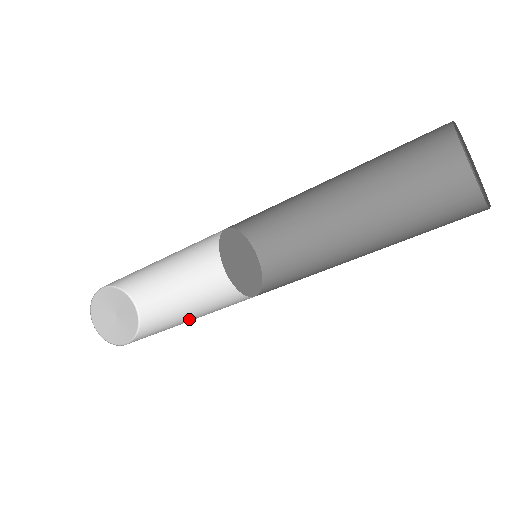
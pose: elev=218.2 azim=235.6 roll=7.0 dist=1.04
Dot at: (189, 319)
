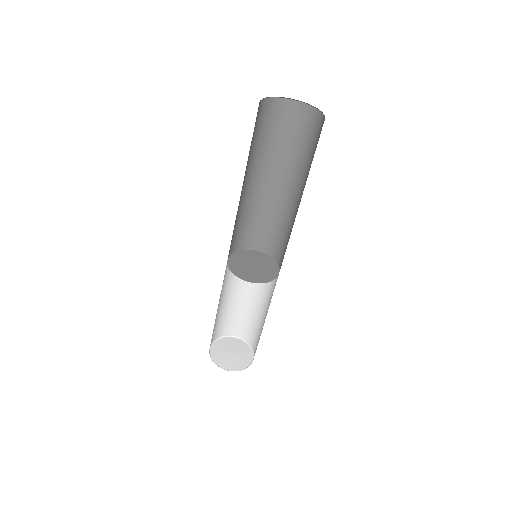
Dot at: occluded
